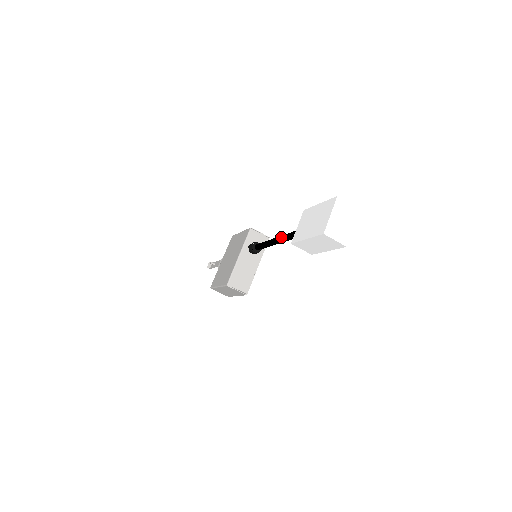
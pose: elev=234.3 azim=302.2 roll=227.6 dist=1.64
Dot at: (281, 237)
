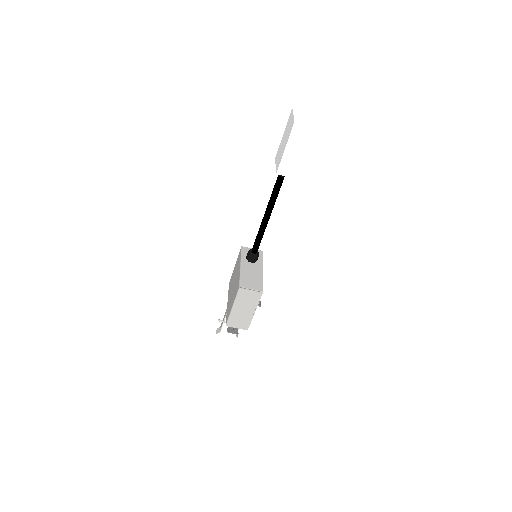
Dot at: (268, 202)
